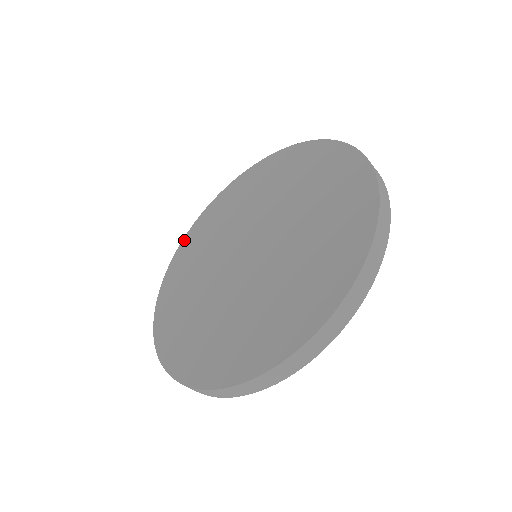
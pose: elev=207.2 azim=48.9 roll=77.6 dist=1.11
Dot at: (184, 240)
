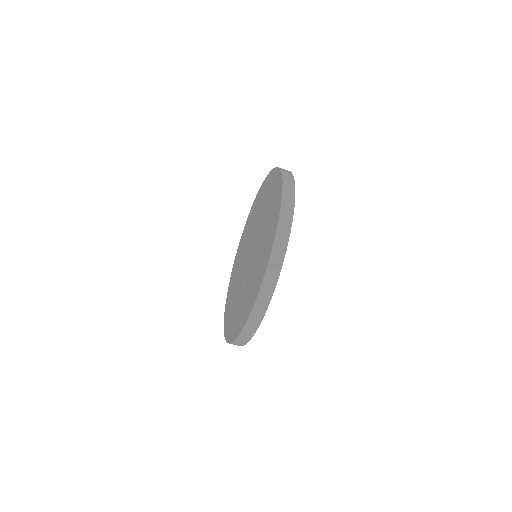
Dot at: (231, 275)
